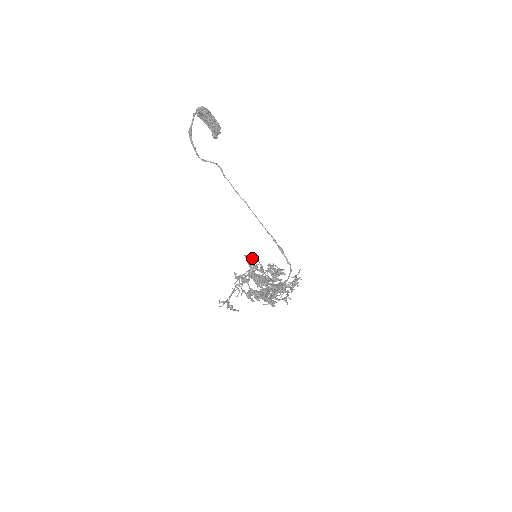
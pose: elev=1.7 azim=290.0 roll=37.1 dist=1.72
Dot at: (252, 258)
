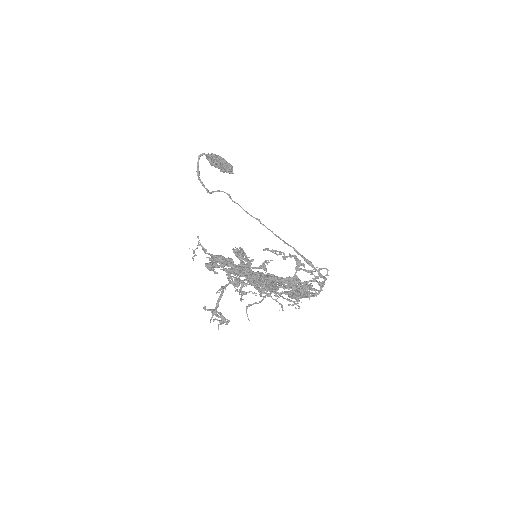
Dot at: (243, 251)
